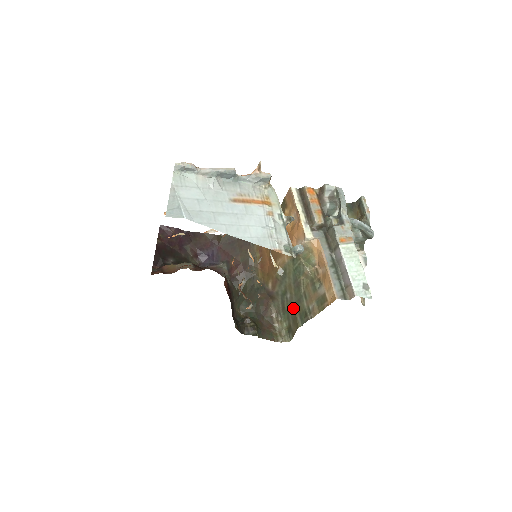
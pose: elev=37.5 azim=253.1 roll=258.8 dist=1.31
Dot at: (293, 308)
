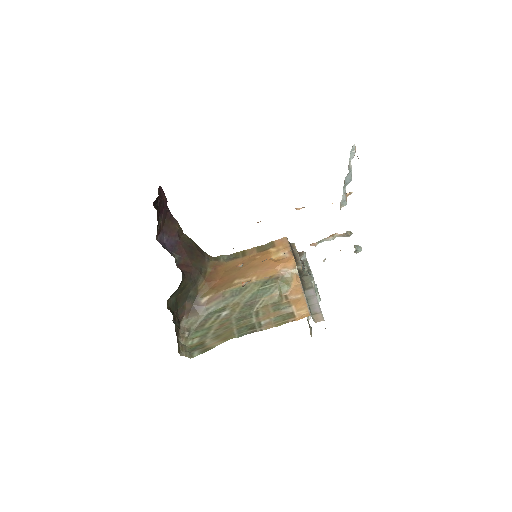
Dot at: (228, 323)
